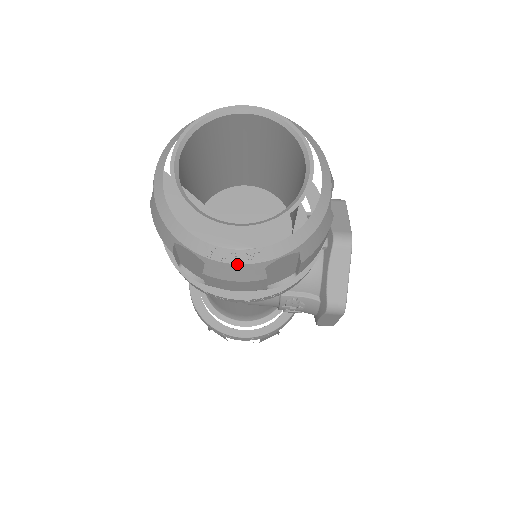
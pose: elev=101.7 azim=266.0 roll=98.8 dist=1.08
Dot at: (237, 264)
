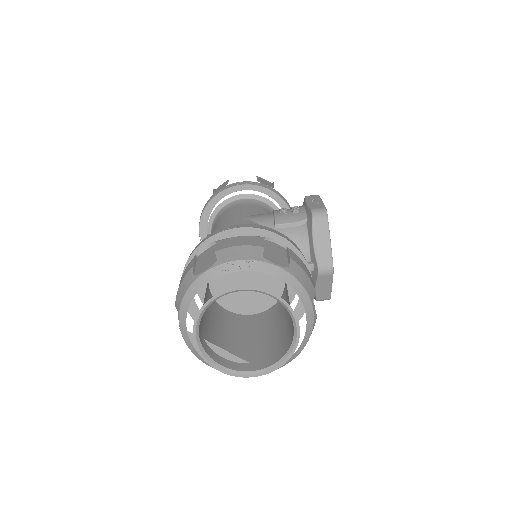
Dot at: occluded
